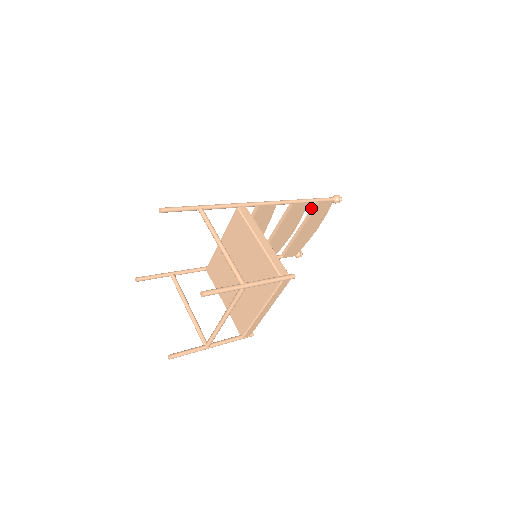
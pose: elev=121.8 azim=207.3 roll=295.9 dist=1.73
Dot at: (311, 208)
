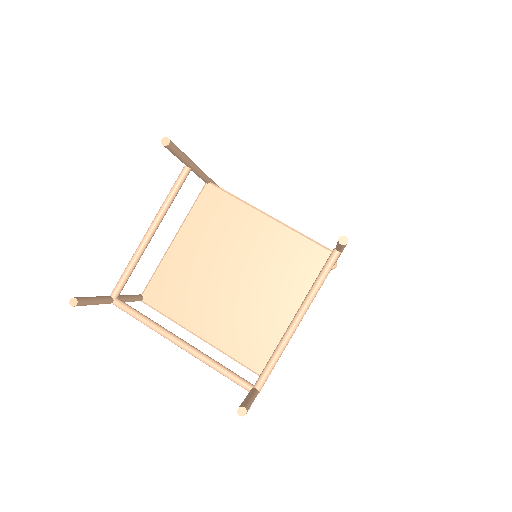
Dot at: occluded
